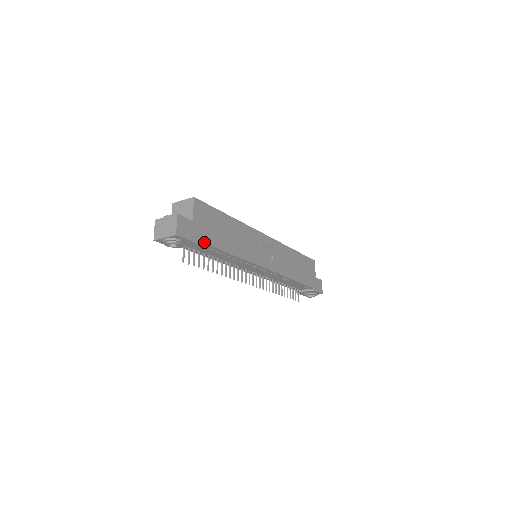
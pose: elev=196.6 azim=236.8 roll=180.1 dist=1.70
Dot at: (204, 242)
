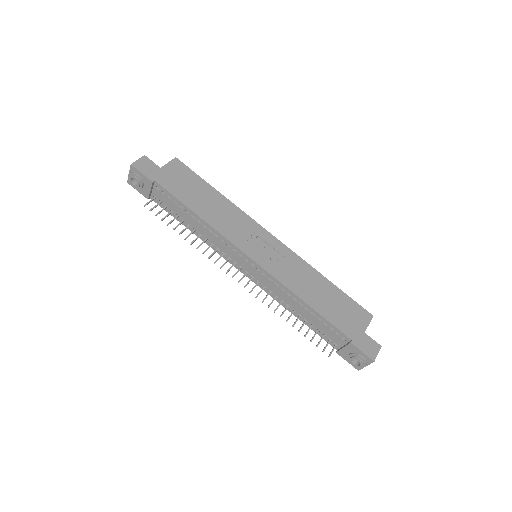
Dot at: (163, 186)
